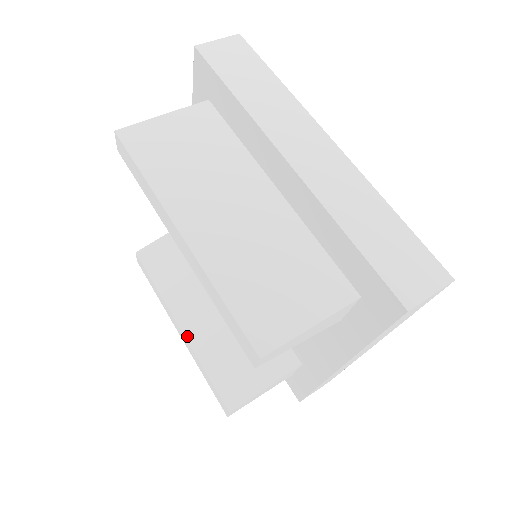
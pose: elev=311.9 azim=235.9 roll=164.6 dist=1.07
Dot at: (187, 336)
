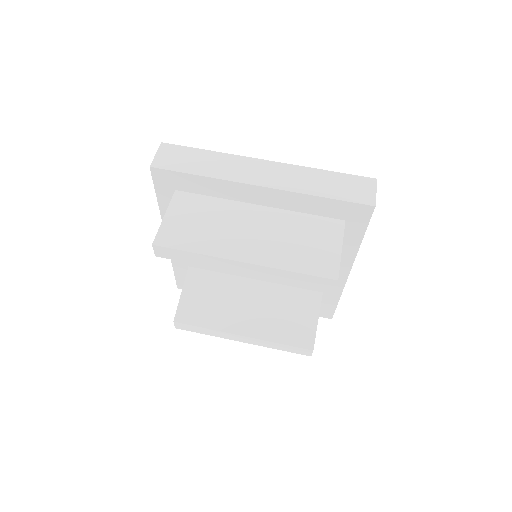
Dot at: (252, 336)
